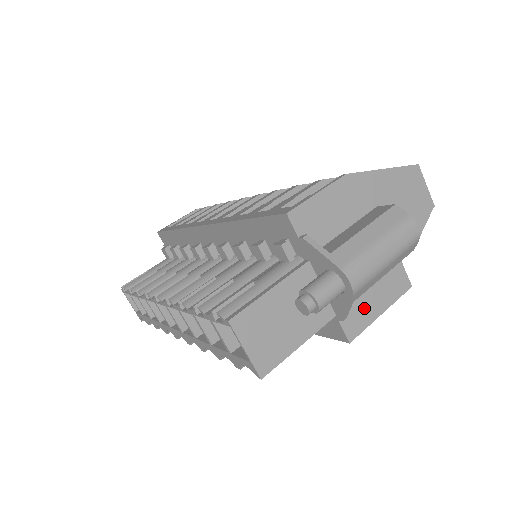
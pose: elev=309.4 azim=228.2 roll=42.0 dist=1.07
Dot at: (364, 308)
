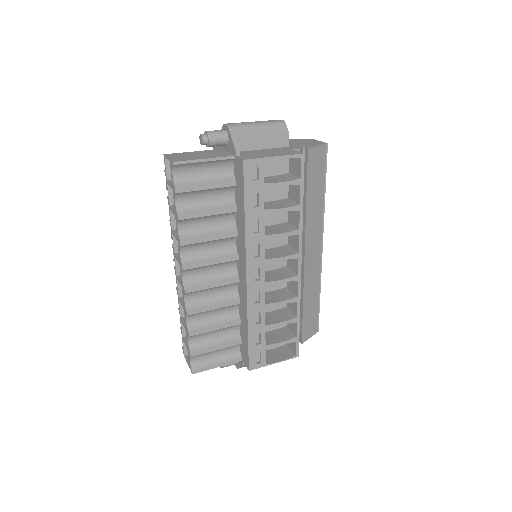
Dot at: (259, 155)
